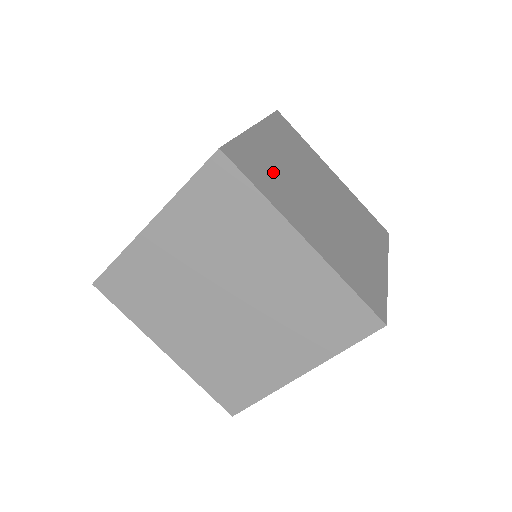
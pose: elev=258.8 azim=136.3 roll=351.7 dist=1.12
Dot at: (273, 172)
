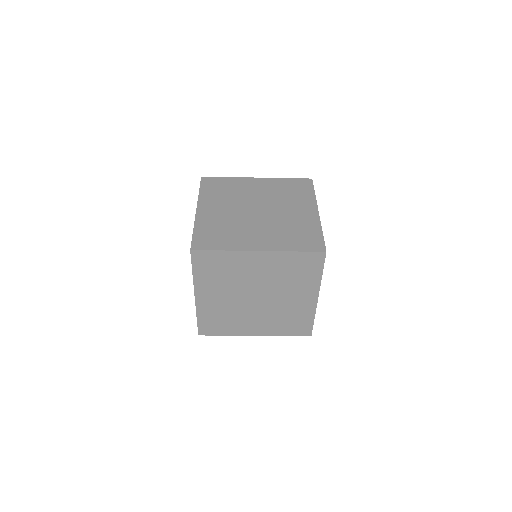
Dot at: (222, 229)
